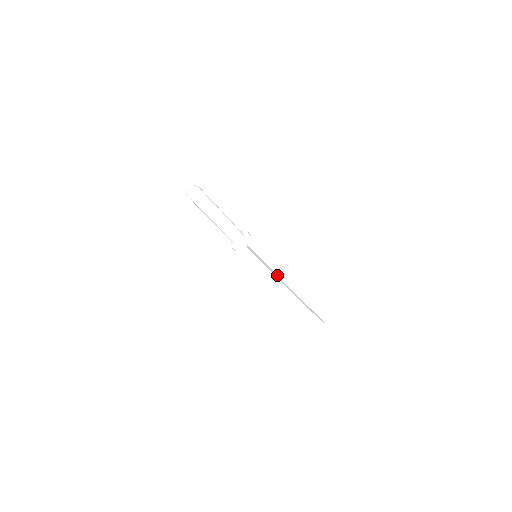
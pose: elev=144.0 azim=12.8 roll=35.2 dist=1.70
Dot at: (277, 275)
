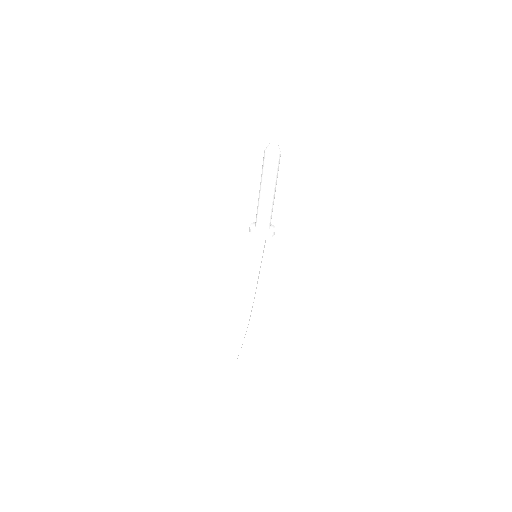
Dot at: (246, 290)
